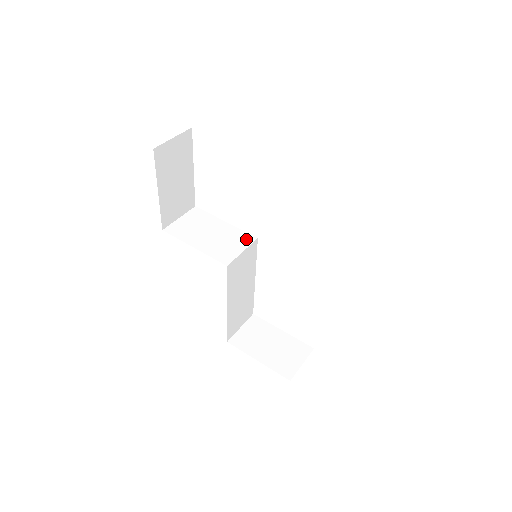
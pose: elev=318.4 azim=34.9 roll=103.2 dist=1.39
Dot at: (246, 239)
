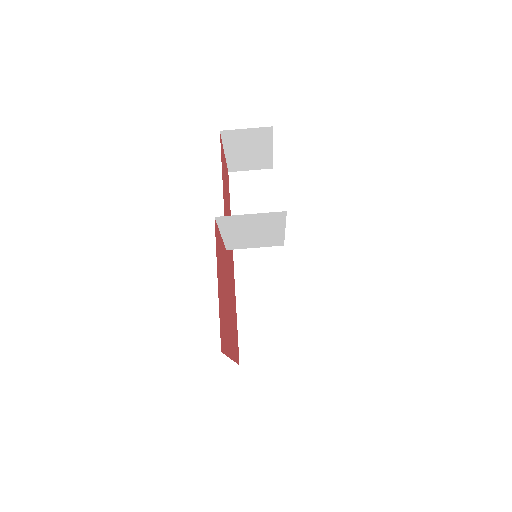
Dot at: (274, 244)
